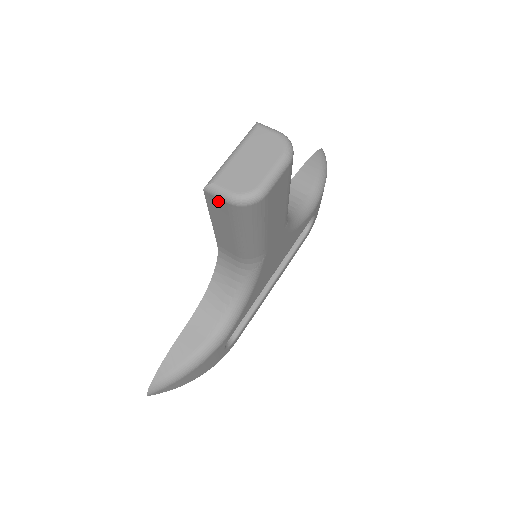
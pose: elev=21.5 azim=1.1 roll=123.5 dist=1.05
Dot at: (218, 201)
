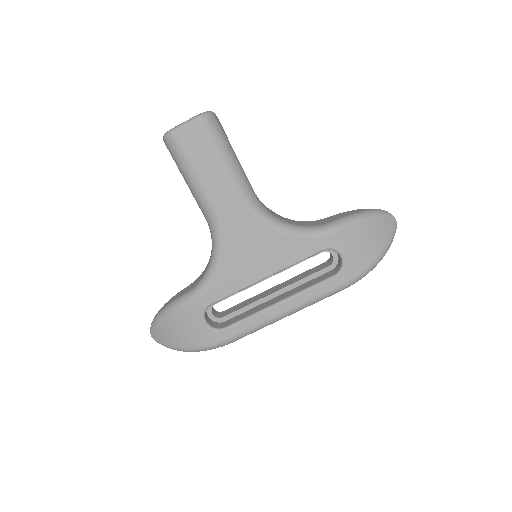
Dot at: occluded
